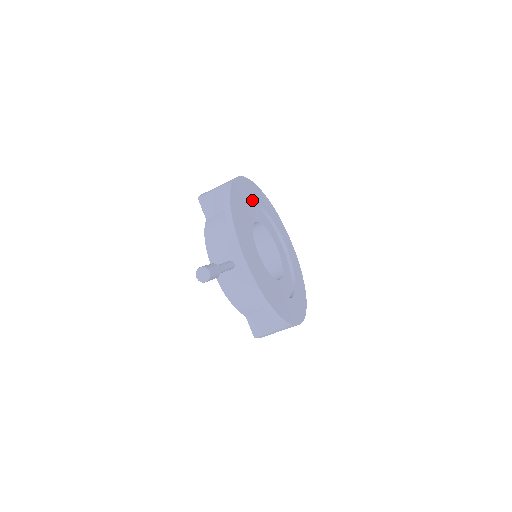
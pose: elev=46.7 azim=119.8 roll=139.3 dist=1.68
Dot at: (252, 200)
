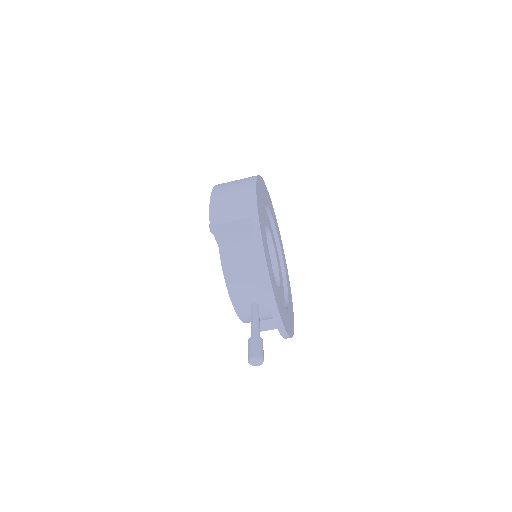
Dot at: (263, 213)
